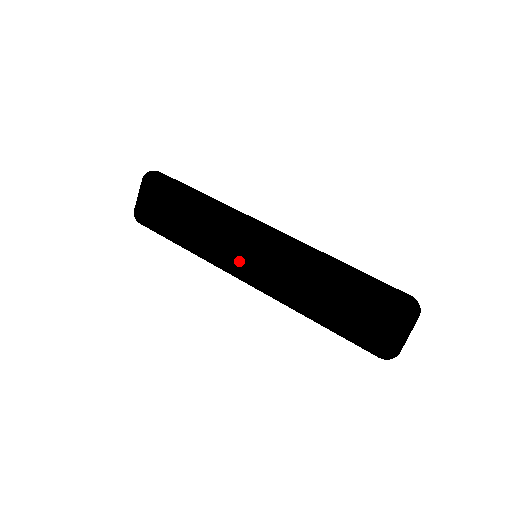
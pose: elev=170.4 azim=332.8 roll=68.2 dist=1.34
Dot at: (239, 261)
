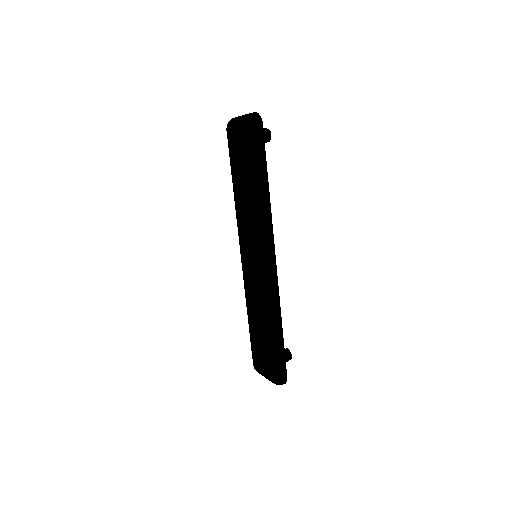
Dot at: (244, 247)
